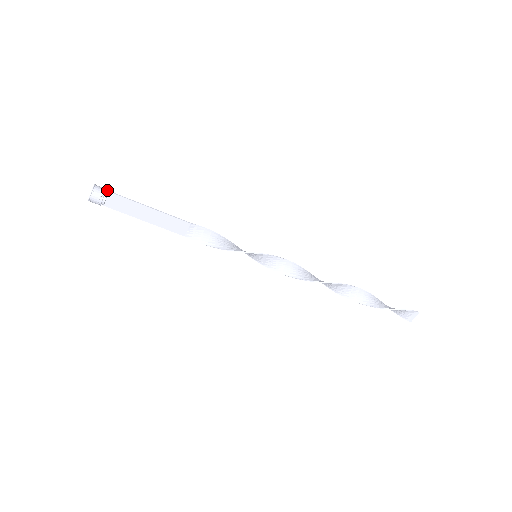
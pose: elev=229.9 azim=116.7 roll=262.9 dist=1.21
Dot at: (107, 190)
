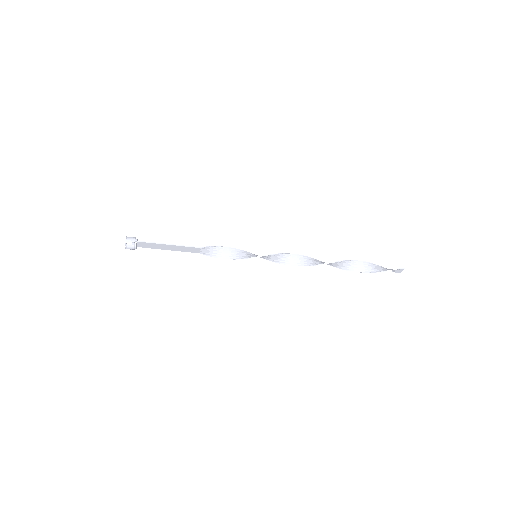
Dot at: (135, 240)
